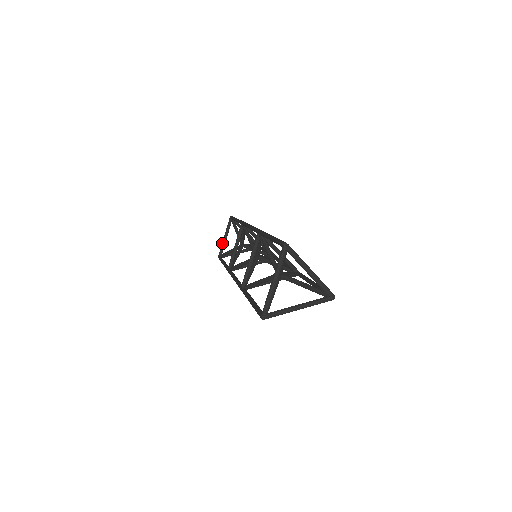
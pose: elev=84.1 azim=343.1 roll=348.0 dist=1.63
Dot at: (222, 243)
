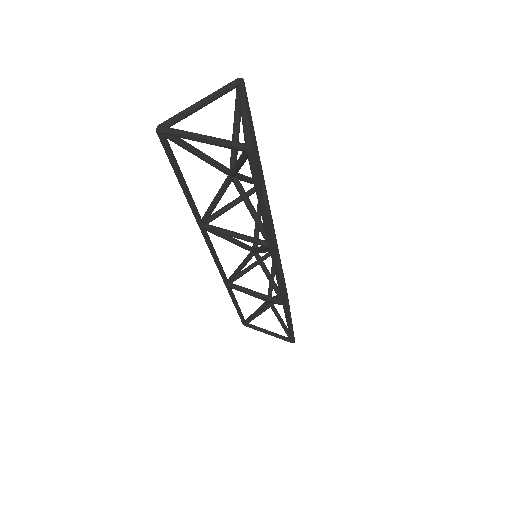
Dot at: occluded
